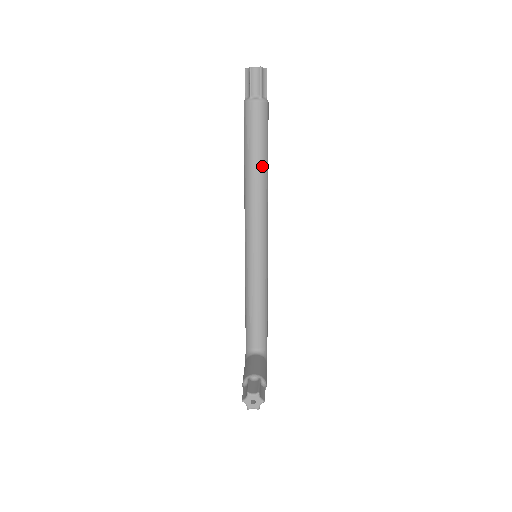
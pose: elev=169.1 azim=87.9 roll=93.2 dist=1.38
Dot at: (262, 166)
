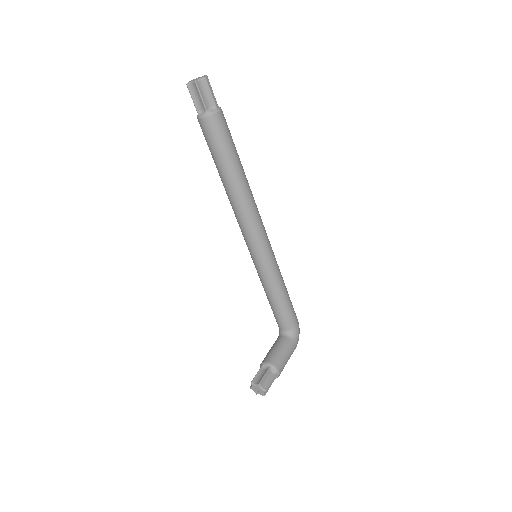
Dot at: (231, 177)
